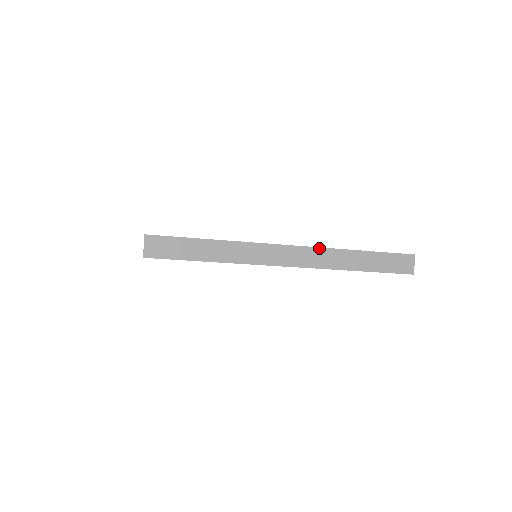
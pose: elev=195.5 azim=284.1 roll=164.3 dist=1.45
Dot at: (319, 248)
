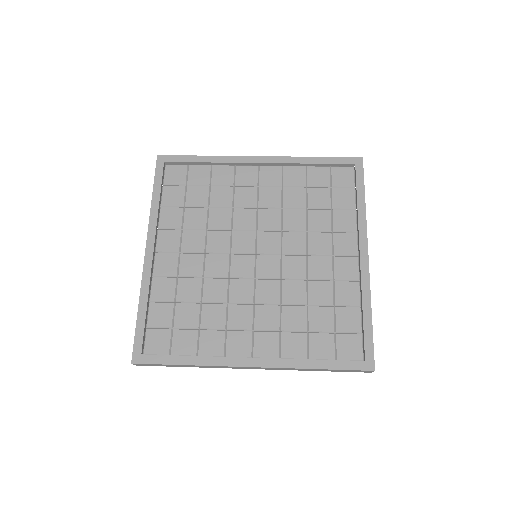
Dot at: (279, 368)
